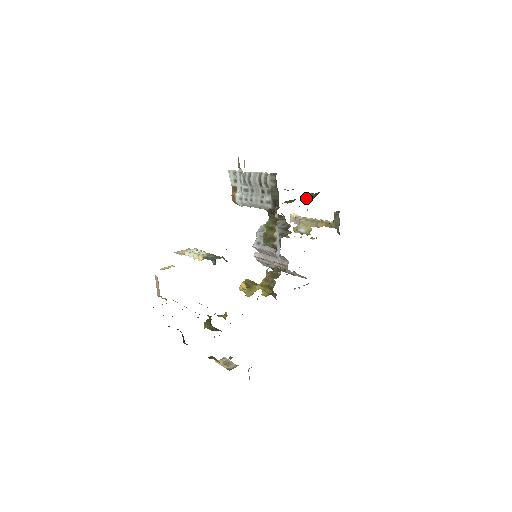
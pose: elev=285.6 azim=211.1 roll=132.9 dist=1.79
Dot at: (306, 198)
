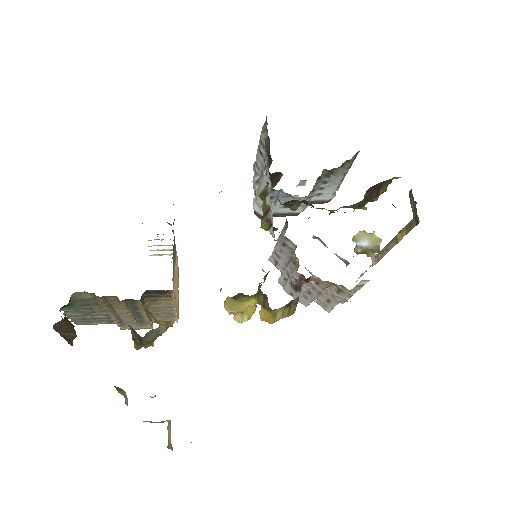
Dot at: occluded
